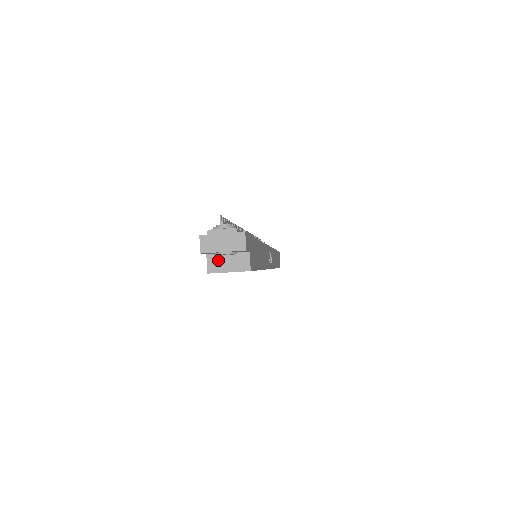
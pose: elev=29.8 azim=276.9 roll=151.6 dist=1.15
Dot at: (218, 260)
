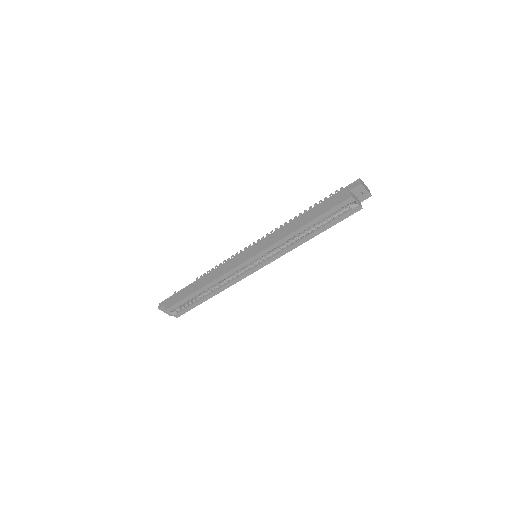
Dot at: (354, 195)
